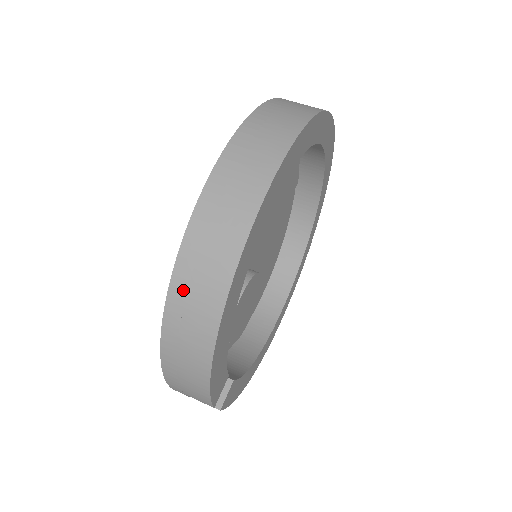
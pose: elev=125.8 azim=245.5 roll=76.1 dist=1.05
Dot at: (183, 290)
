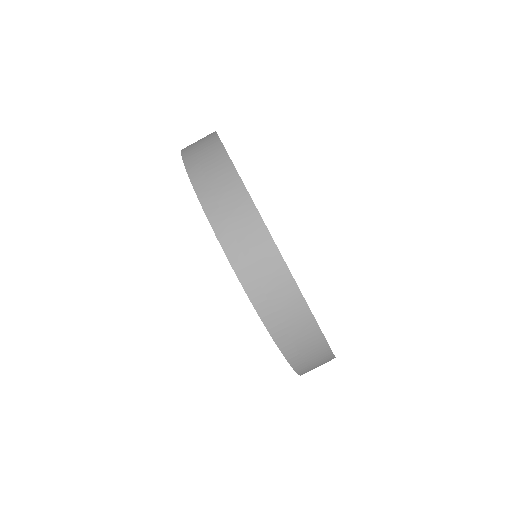
Dot at: occluded
